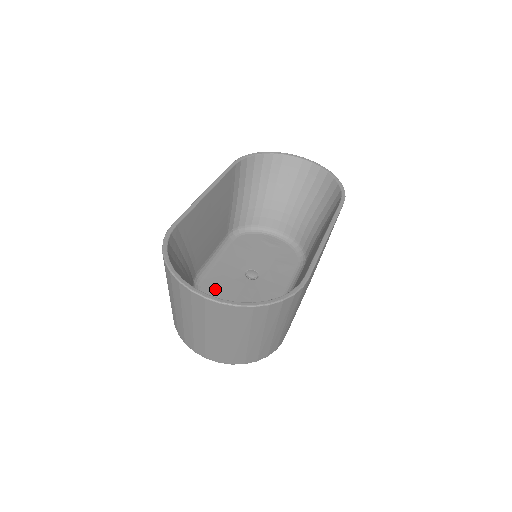
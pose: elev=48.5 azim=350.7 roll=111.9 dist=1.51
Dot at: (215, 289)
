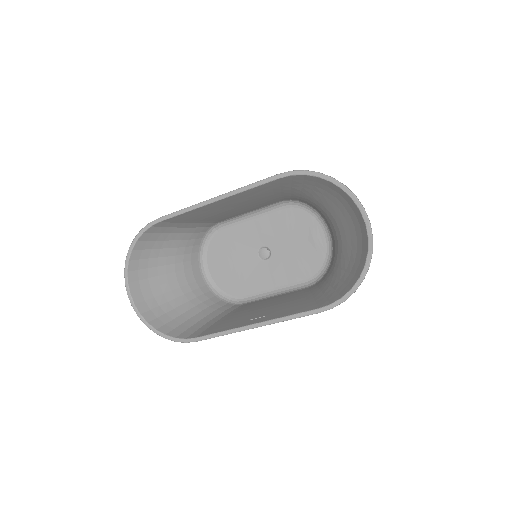
Dot at: (225, 243)
